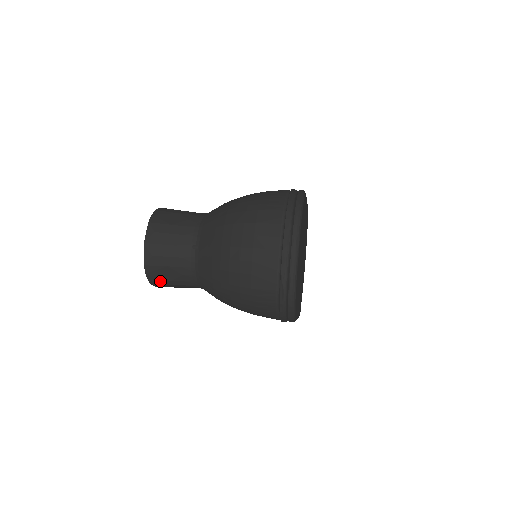
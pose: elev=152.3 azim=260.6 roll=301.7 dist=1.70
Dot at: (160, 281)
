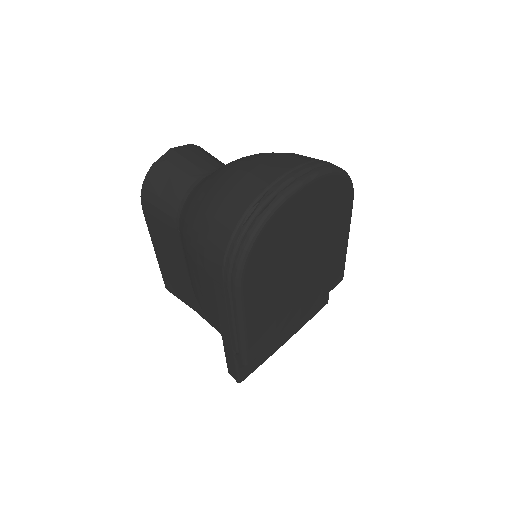
Dot at: (151, 193)
